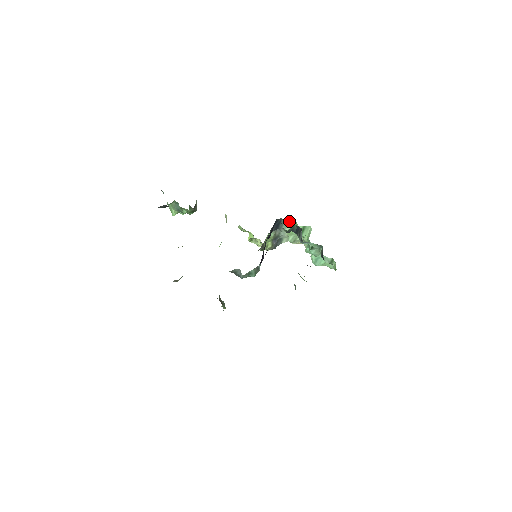
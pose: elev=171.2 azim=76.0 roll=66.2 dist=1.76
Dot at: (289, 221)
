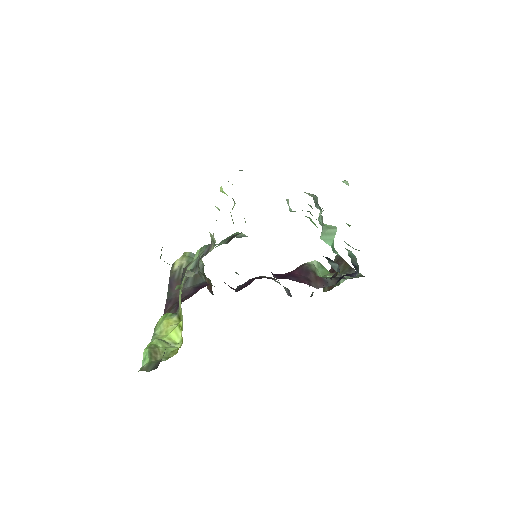
Dot at: occluded
